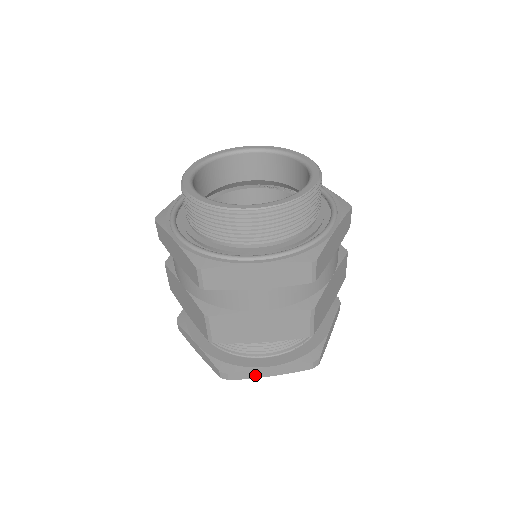
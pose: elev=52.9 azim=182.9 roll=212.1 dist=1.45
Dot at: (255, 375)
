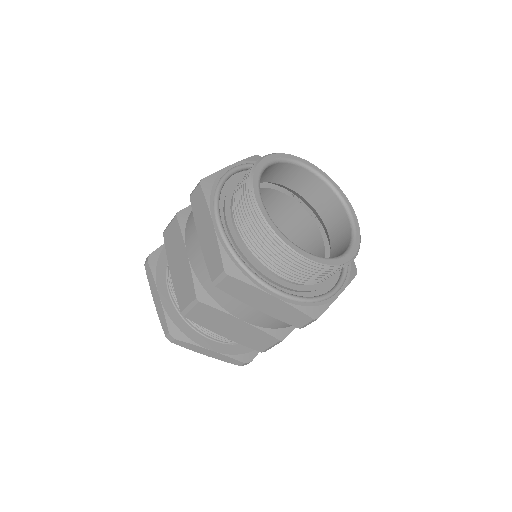
Dot at: (195, 349)
